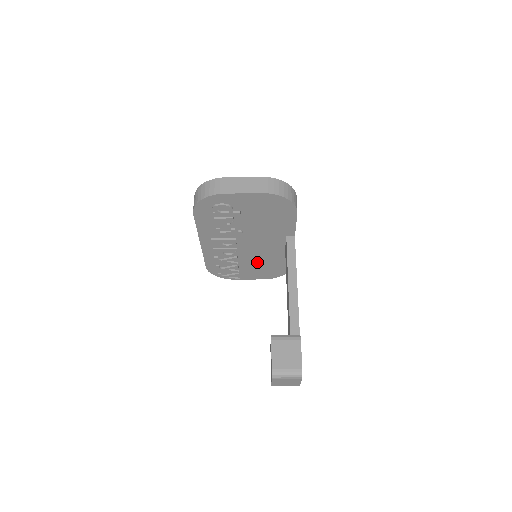
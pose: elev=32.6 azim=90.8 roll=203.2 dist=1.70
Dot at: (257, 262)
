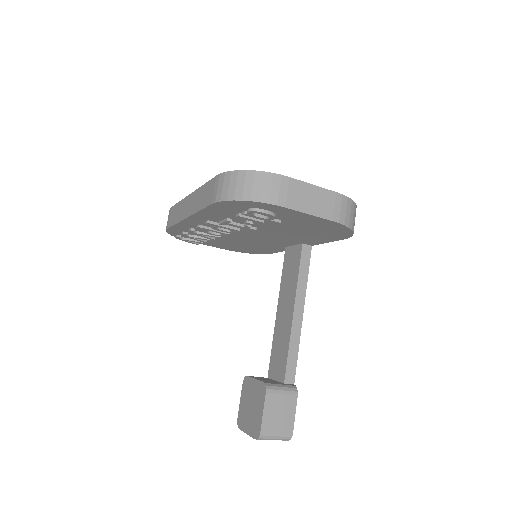
Dot at: (238, 242)
